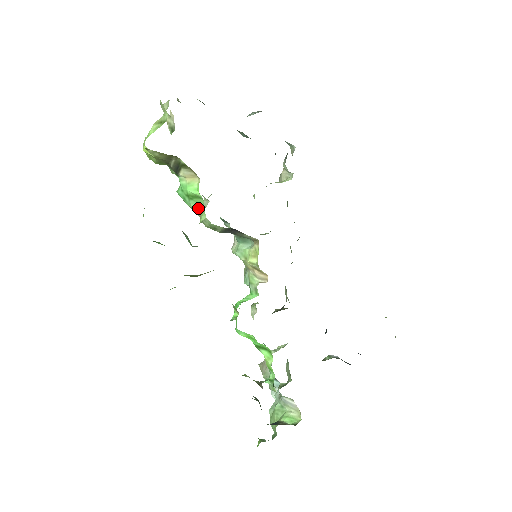
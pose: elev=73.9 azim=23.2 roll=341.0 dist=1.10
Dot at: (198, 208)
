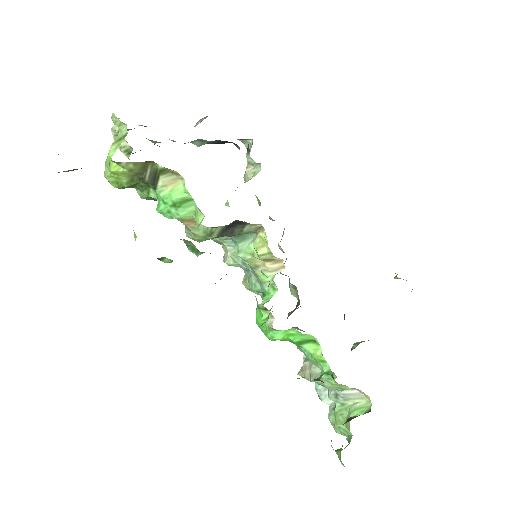
Dot at: (189, 214)
